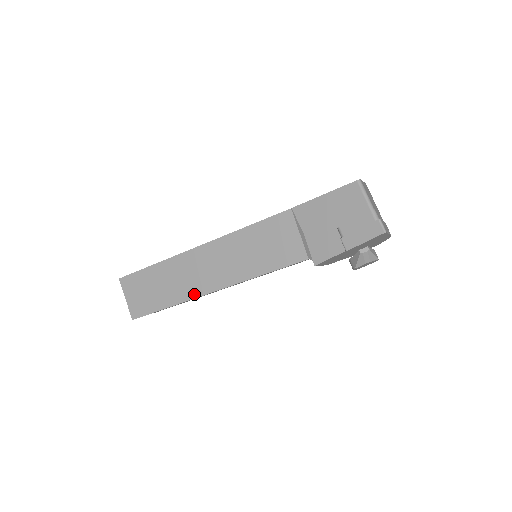
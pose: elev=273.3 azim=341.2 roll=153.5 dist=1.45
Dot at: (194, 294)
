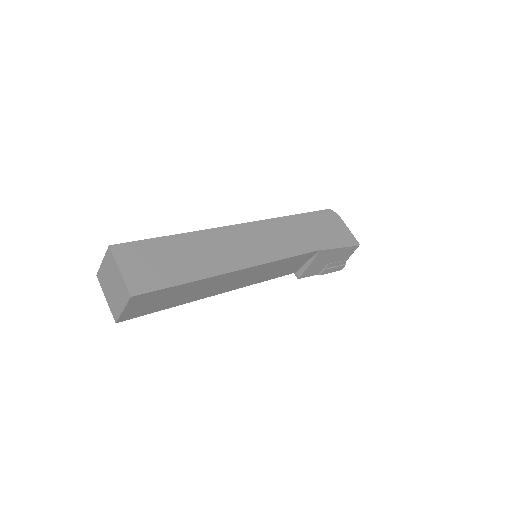
Dot at: (205, 297)
